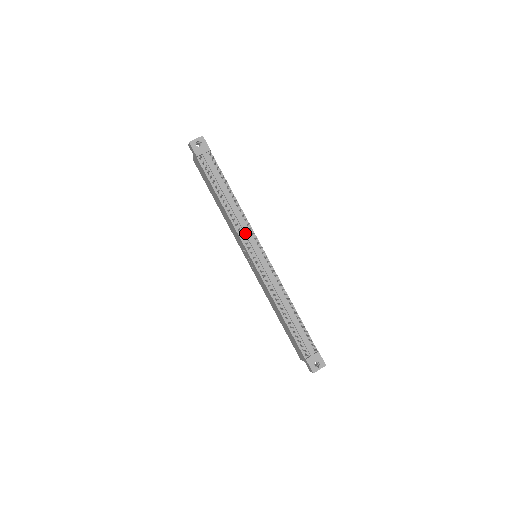
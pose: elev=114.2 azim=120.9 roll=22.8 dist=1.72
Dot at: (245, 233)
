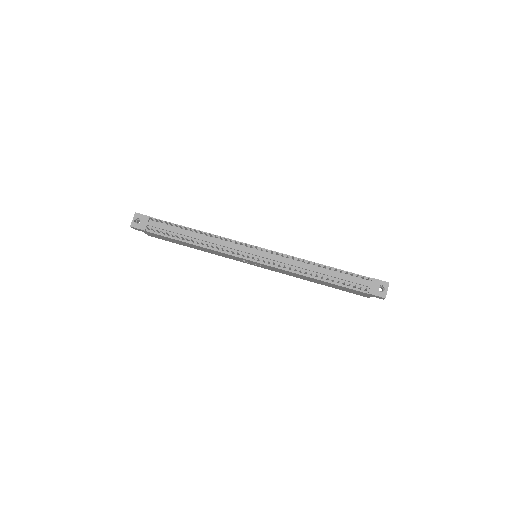
Dot at: (230, 248)
